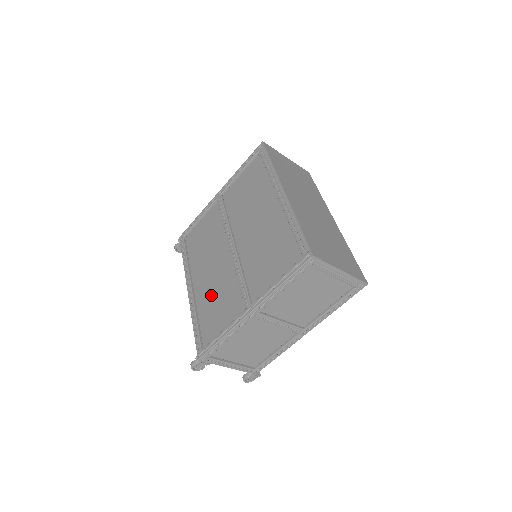
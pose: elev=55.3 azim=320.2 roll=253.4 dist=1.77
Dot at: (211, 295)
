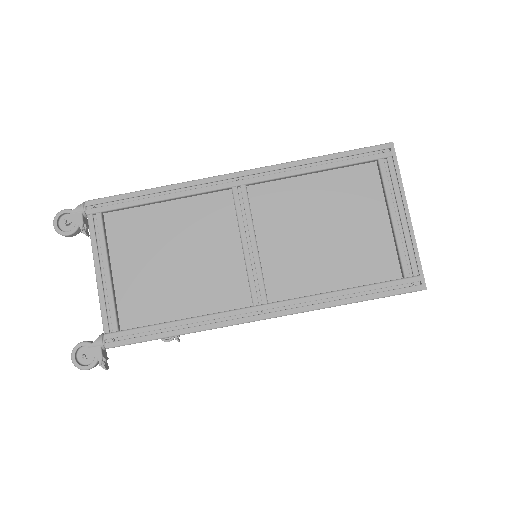
Dot at: occluded
